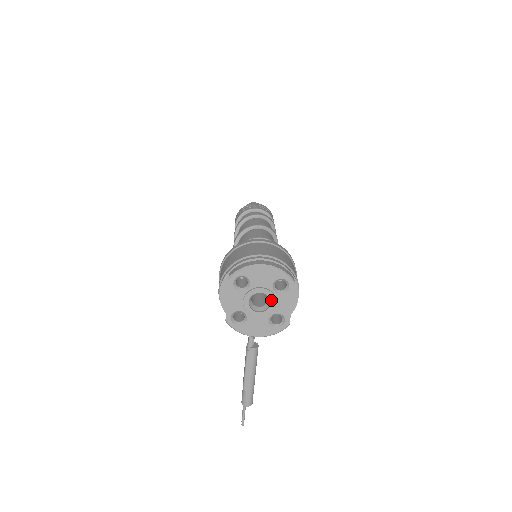
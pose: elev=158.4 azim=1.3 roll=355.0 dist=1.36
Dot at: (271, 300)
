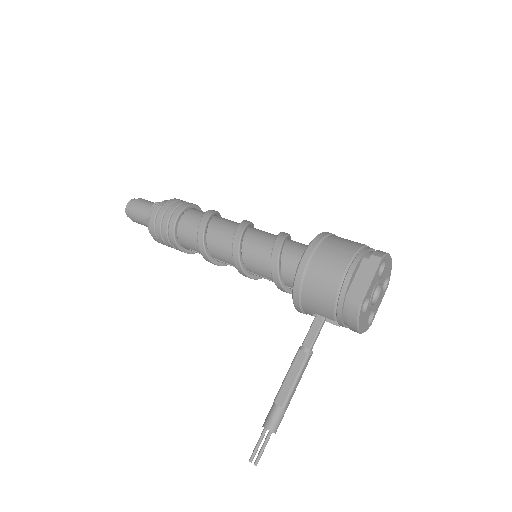
Dot at: (379, 295)
